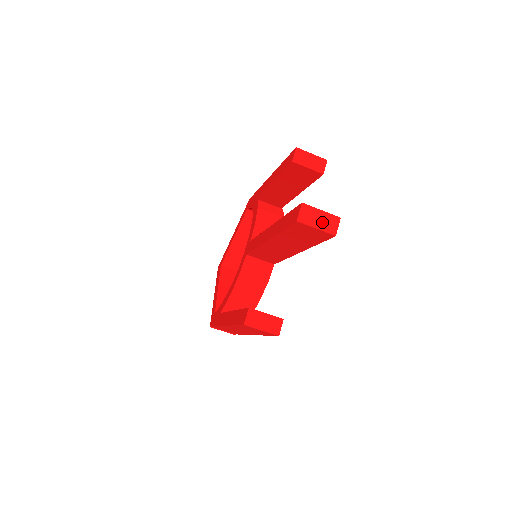
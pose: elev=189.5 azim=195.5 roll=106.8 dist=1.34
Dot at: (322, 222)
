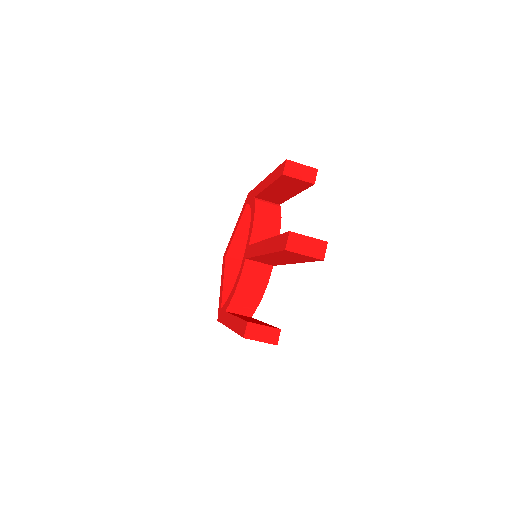
Dot at: (310, 248)
